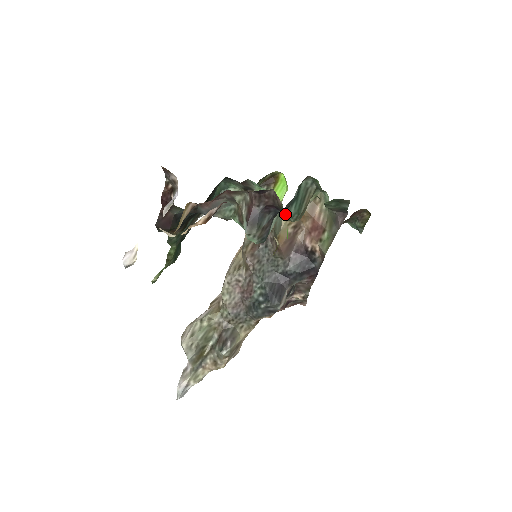
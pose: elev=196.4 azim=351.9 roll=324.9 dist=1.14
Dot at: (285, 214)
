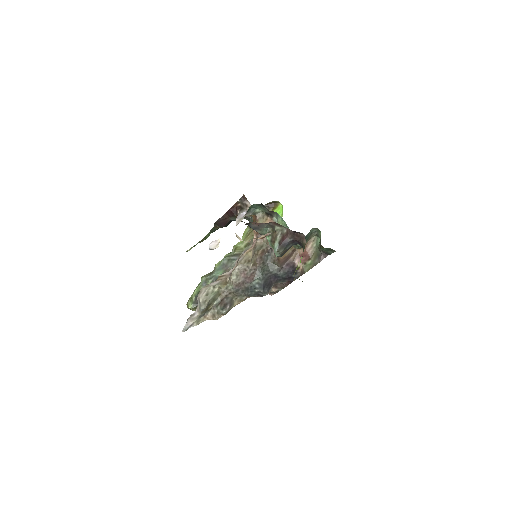
Dot at: (303, 248)
